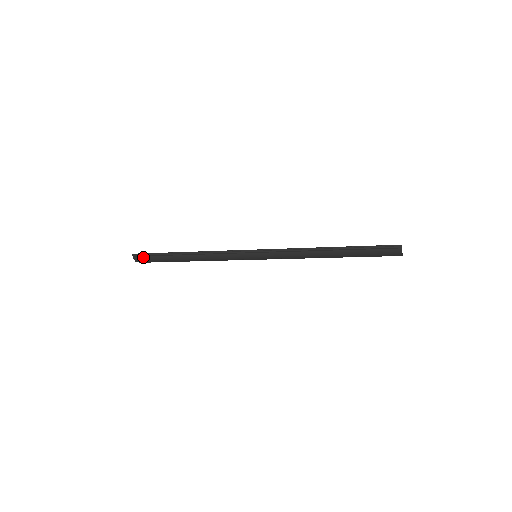
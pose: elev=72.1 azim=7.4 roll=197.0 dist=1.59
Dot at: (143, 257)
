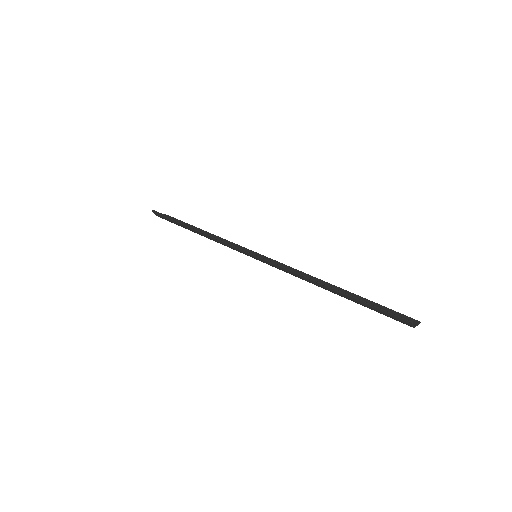
Dot at: (161, 216)
